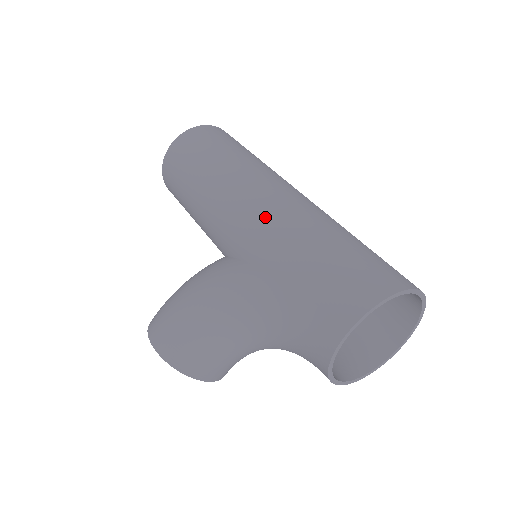
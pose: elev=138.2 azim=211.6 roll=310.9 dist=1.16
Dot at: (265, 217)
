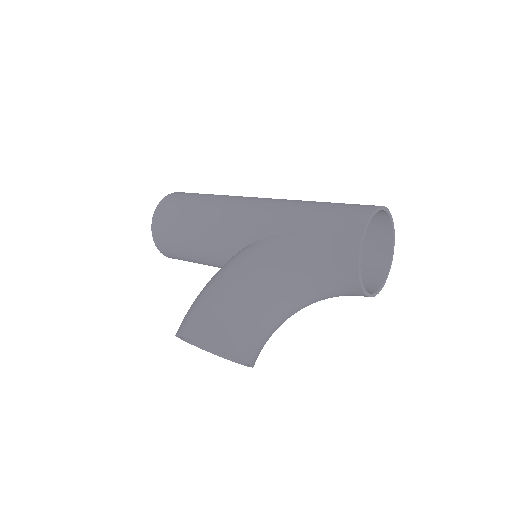
Dot at: (267, 206)
